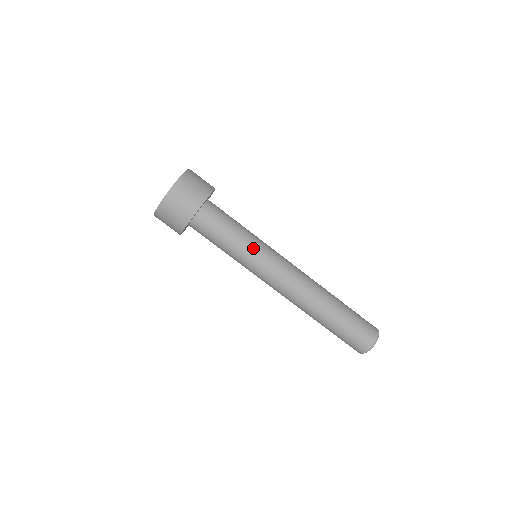
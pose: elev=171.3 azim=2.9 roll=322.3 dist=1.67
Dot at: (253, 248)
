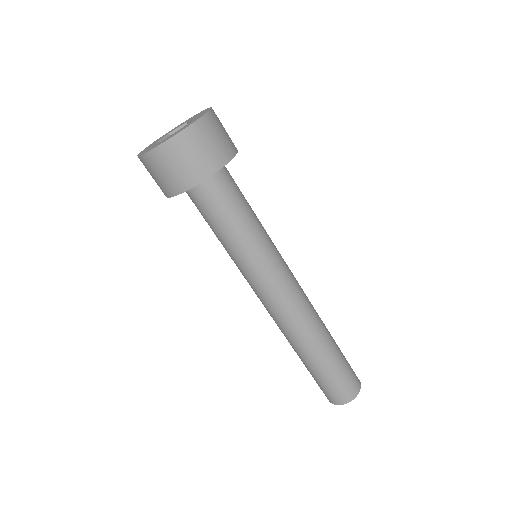
Dot at: (268, 238)
